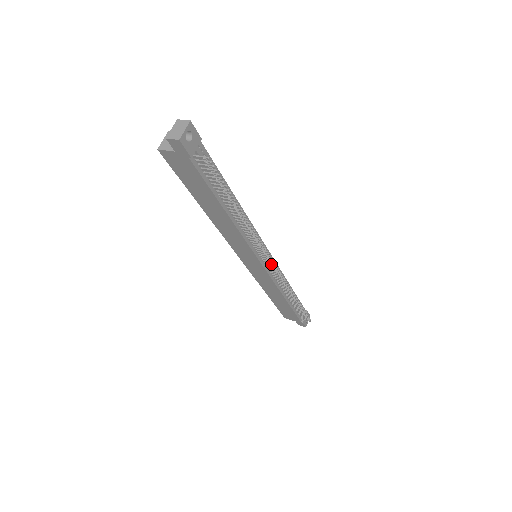
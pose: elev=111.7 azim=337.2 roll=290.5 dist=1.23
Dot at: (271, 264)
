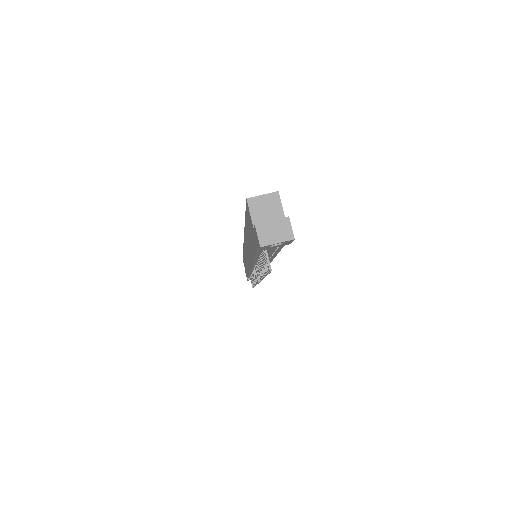
Dot at: (256, 278)
